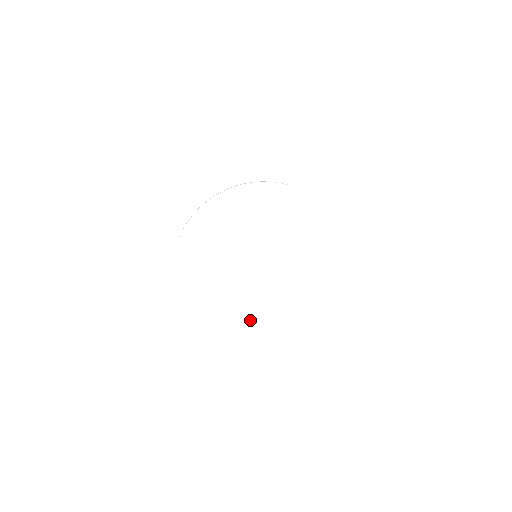
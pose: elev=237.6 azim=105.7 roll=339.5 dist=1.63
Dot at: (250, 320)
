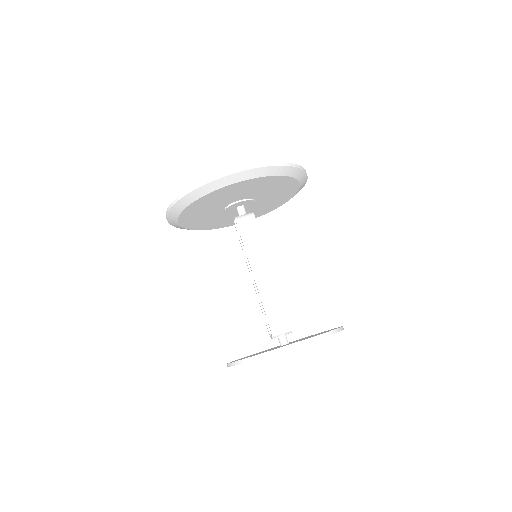
Dot at: occluded
